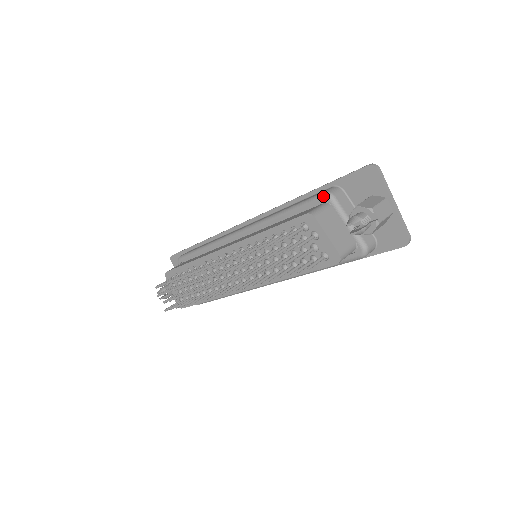
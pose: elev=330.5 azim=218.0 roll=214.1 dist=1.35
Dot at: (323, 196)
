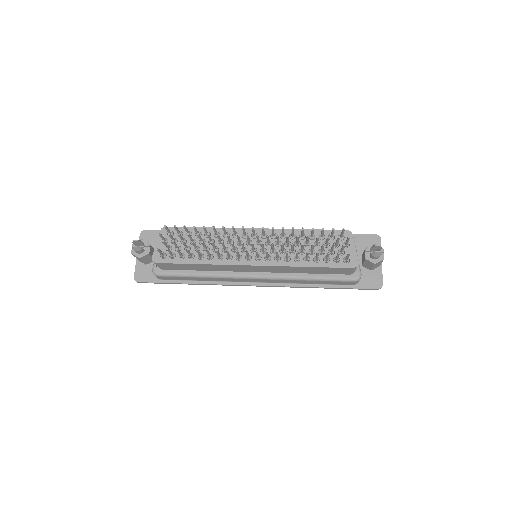
Dot at: occluded
